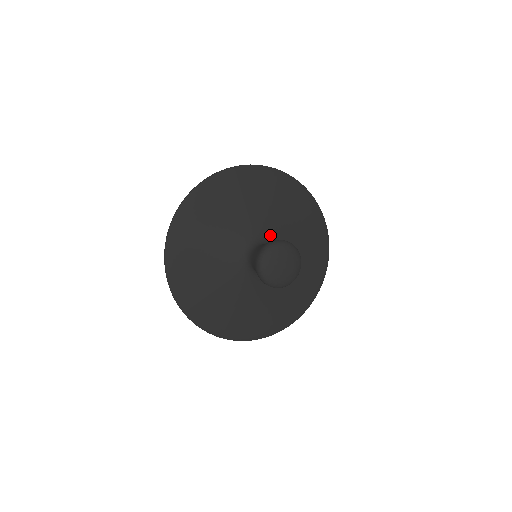
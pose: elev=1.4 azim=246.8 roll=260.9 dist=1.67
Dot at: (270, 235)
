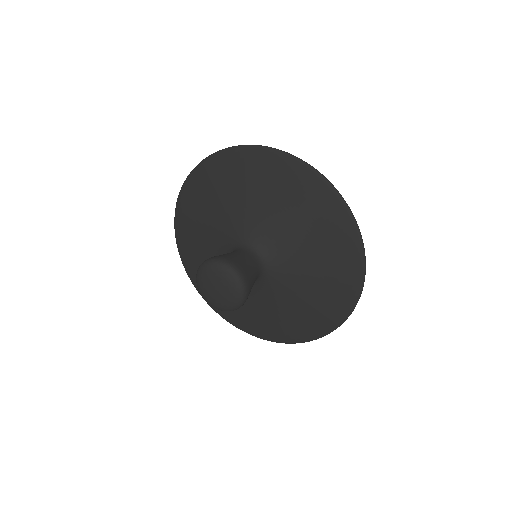
Dot at: (266, 242)
